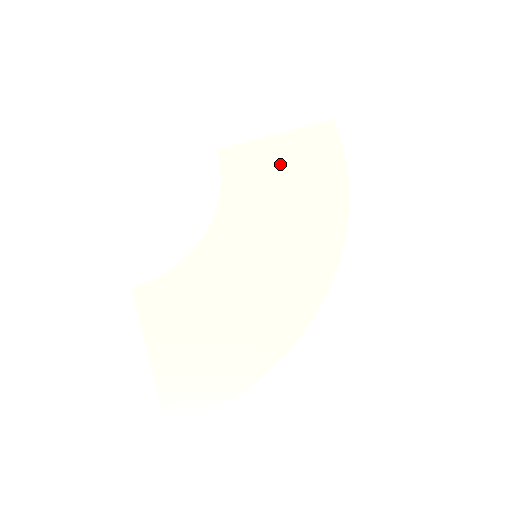
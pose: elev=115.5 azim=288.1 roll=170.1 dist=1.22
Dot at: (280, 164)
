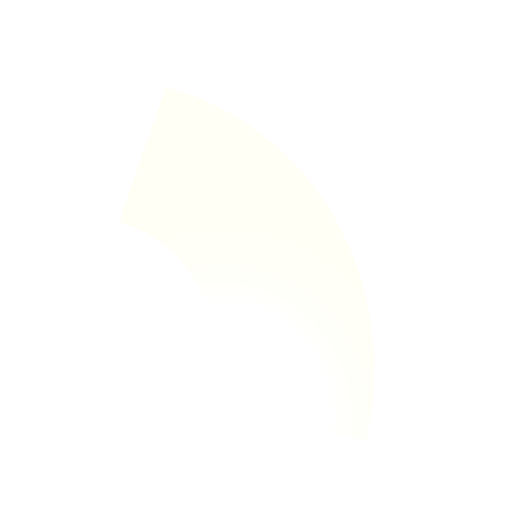
Dot at: (178, 171)
